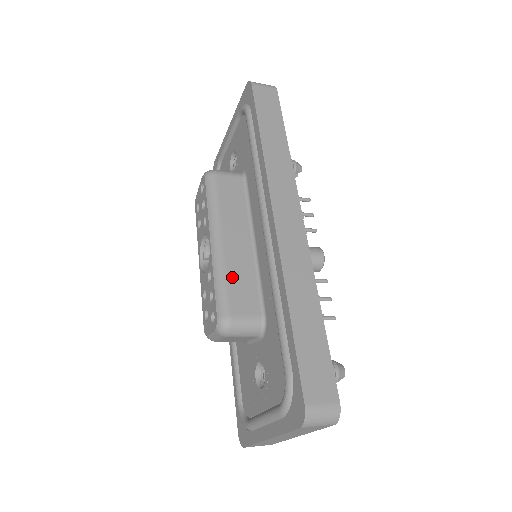
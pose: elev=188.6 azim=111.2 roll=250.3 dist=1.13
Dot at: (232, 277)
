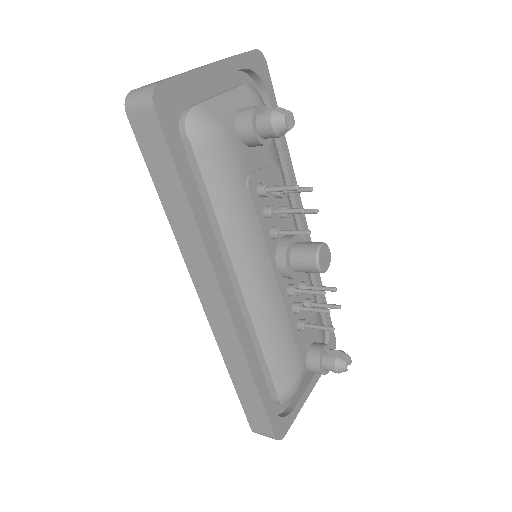
Dot at: occluded
